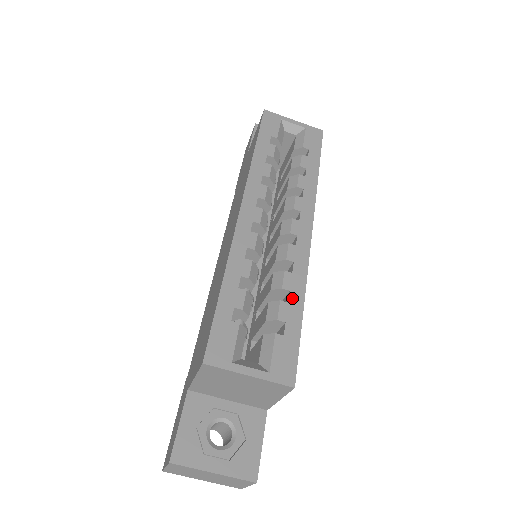
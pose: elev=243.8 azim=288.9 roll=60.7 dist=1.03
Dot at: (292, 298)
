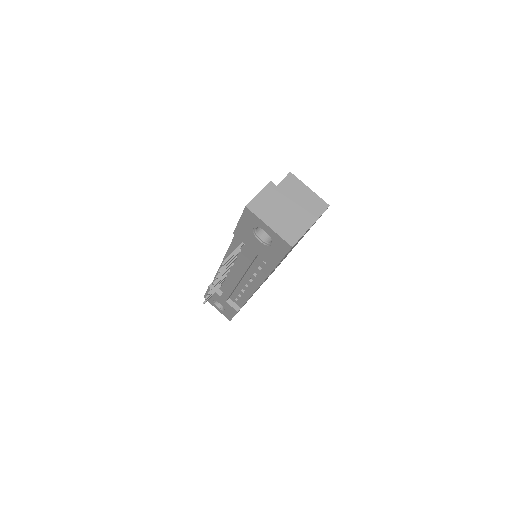
Dot at: occluded
